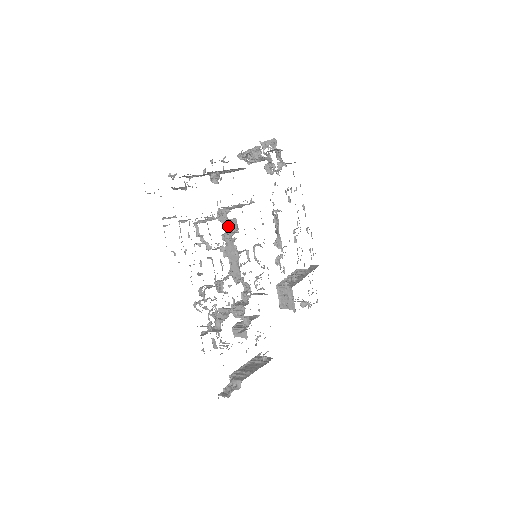
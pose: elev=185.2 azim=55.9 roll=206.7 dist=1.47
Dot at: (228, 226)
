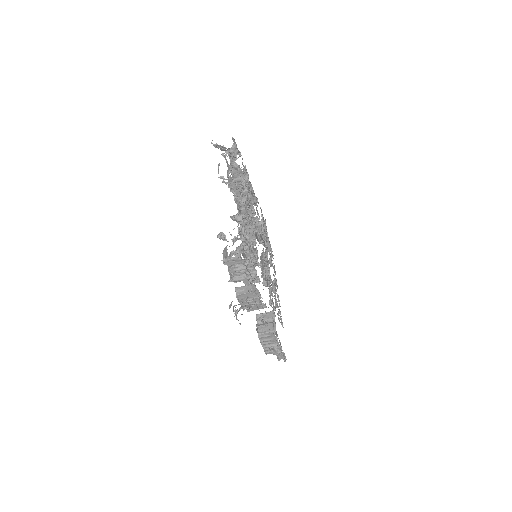
Dot at: occluded
